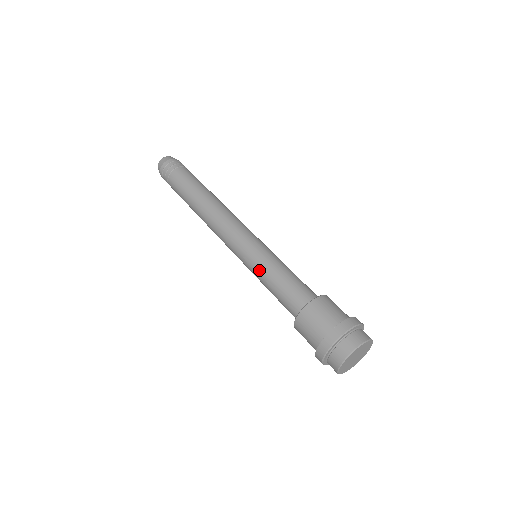
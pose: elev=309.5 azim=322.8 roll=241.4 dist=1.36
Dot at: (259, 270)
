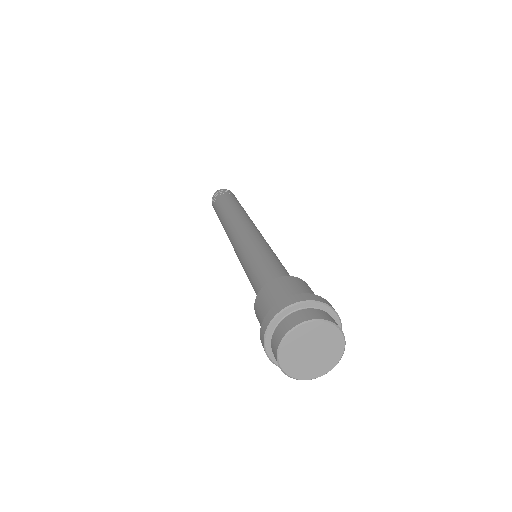
Dot at: (248, 257)
